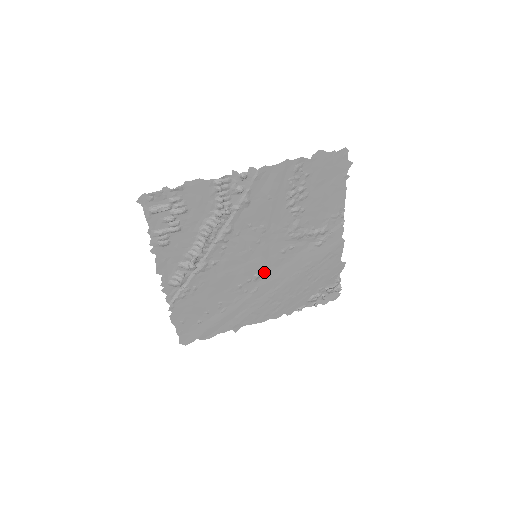
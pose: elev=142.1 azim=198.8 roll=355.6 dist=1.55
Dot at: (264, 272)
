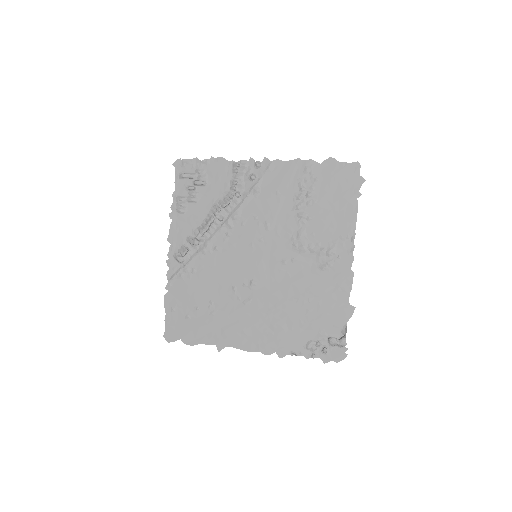
Dot at: (261, 281)
